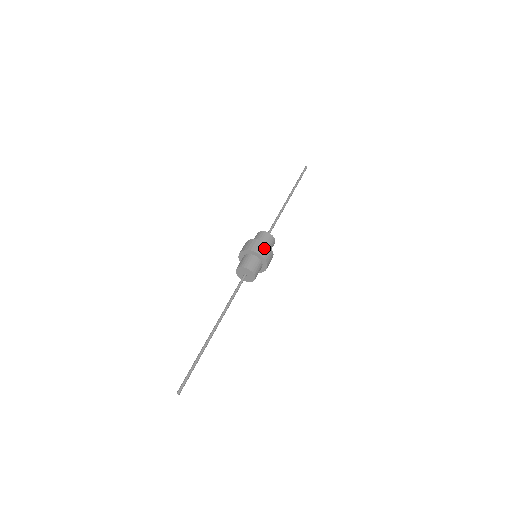
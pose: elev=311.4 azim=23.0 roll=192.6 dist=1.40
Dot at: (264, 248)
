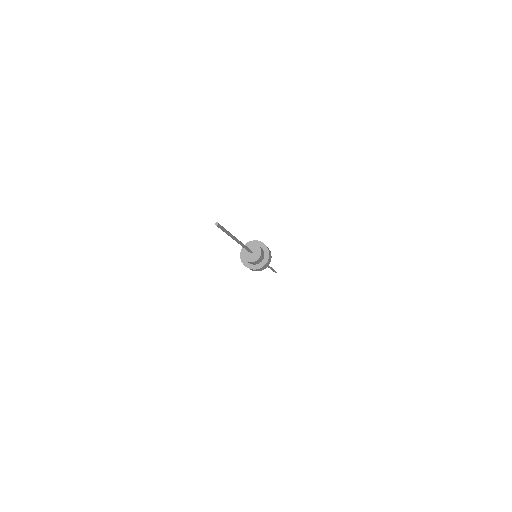
Dot at: occluded
